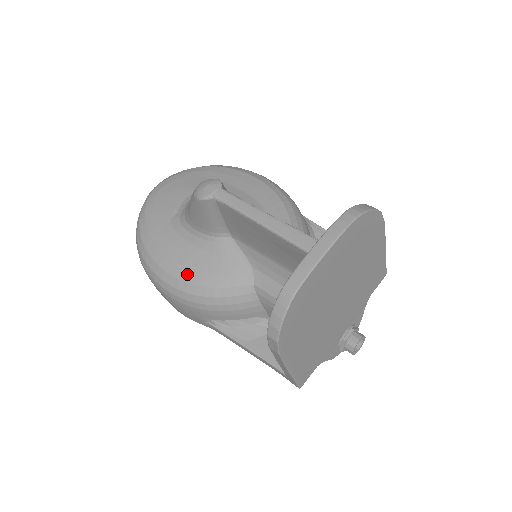
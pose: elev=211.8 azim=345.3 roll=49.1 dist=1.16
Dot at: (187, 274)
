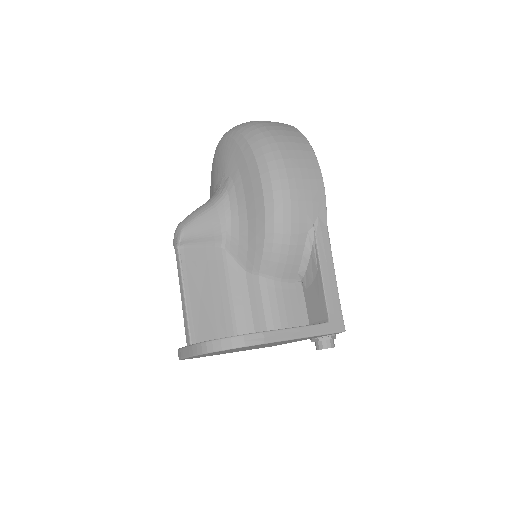
Dot at: occluded
